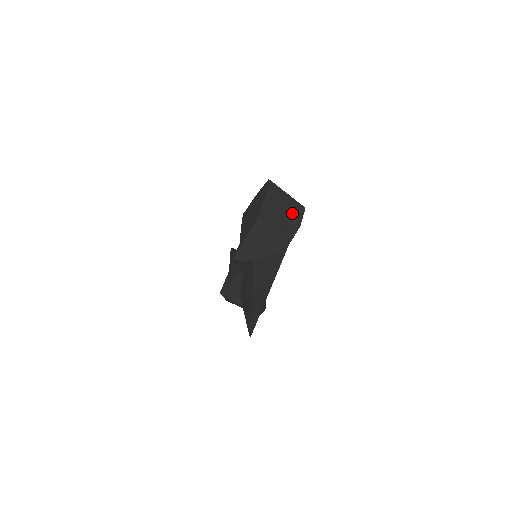
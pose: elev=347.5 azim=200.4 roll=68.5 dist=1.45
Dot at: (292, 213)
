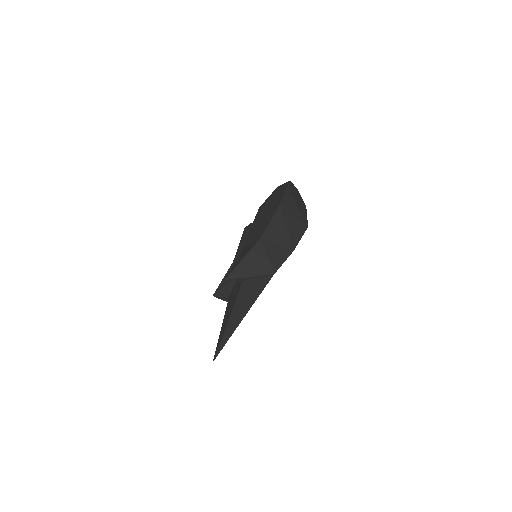
Dot at: (292, 236)
